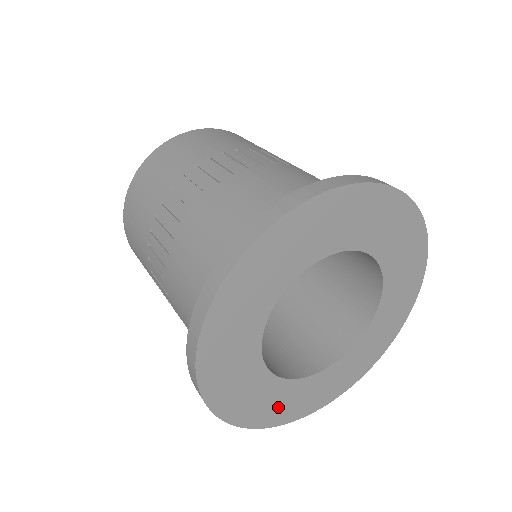
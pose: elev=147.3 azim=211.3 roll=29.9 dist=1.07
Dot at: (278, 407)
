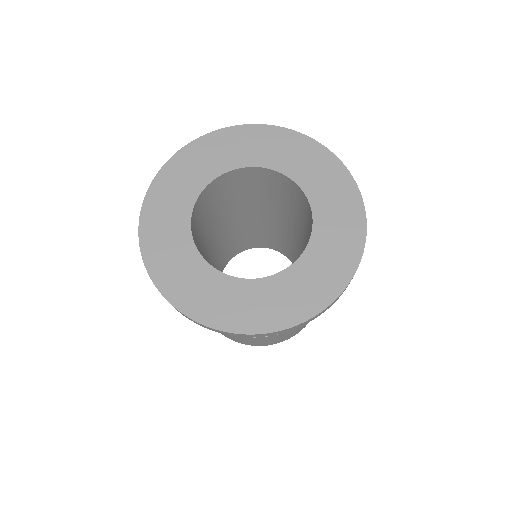
Dot at: (220, 305)
